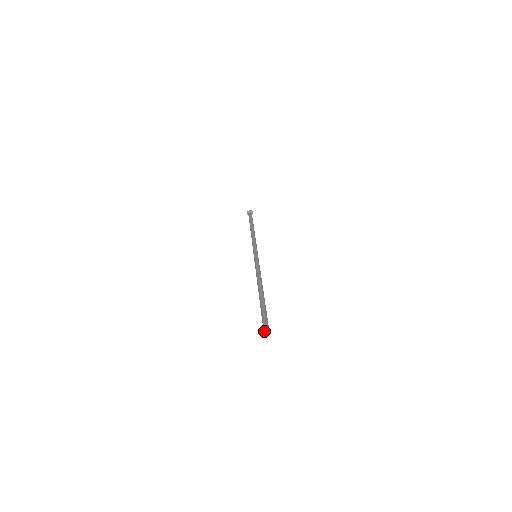
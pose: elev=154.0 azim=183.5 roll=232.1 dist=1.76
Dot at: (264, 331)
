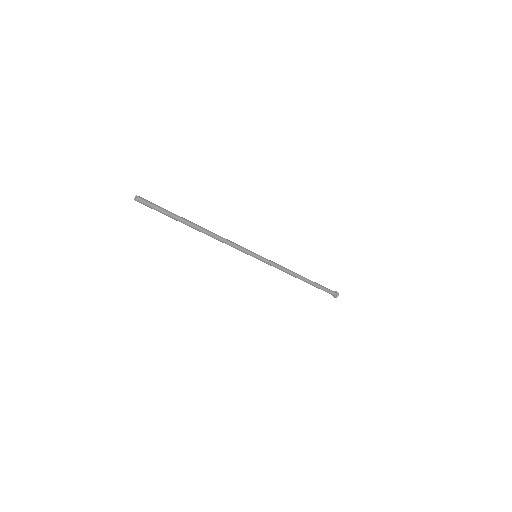
Dot at: (135, 198)
